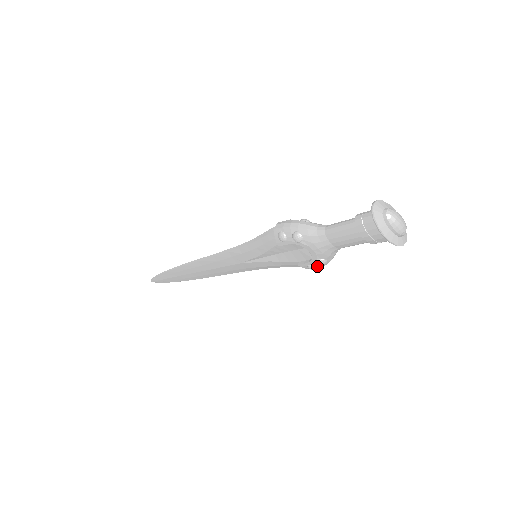
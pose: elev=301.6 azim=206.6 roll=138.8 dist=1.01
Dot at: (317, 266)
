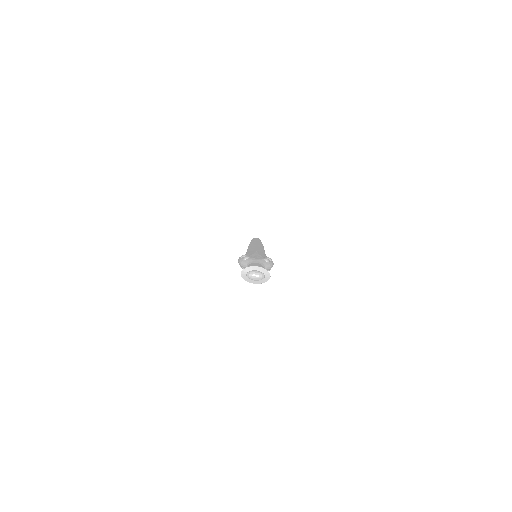
Dot at: (269, 270)
